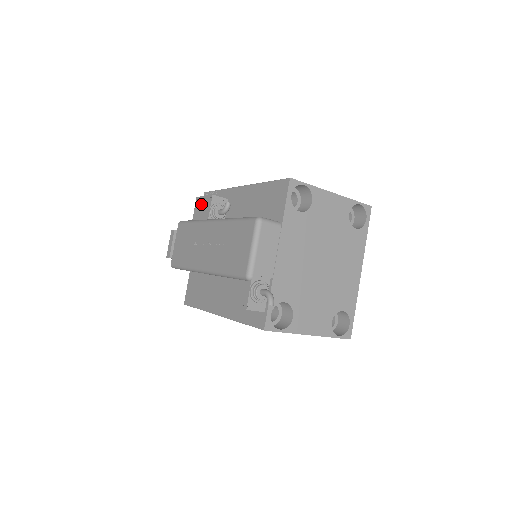
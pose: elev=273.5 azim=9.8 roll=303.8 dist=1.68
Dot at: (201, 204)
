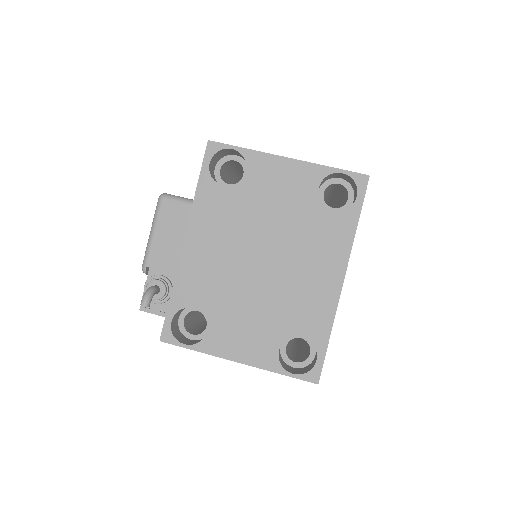
Dot at: occluded
